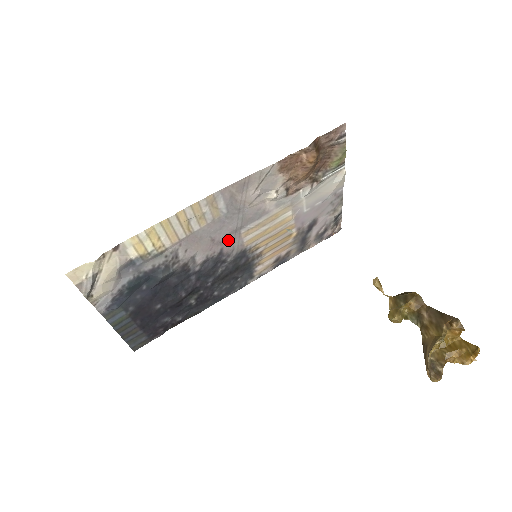
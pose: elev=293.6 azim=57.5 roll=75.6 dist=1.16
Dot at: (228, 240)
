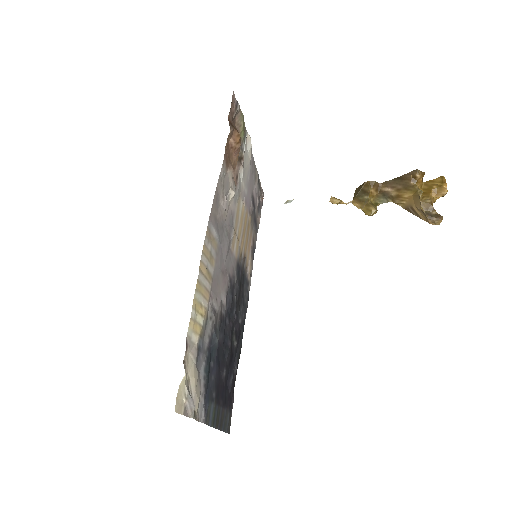
Dot at: (228, 263)
